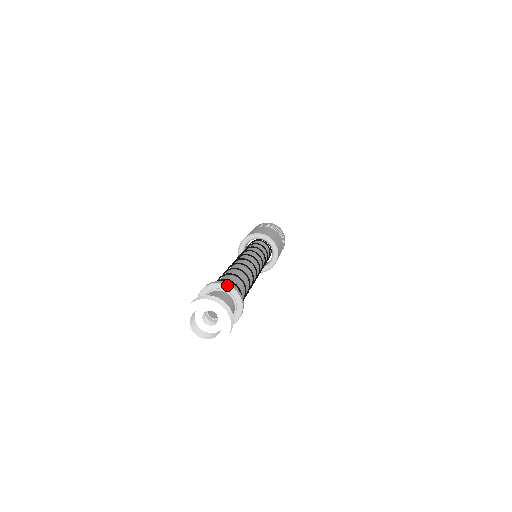
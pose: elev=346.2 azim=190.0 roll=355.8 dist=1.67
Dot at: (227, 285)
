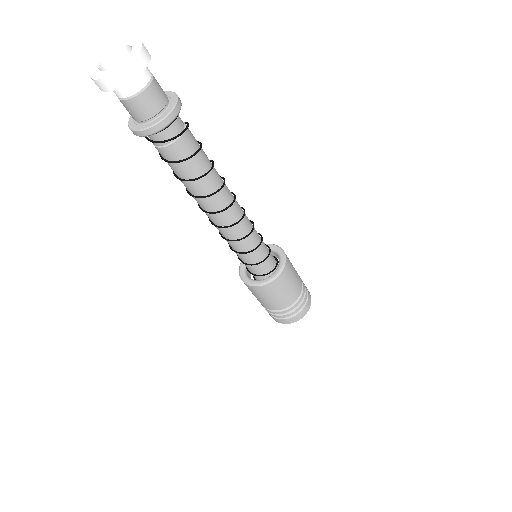
Dot at: (175, 93)
